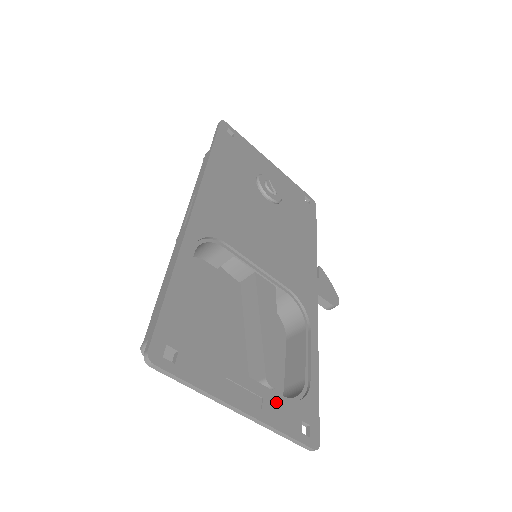
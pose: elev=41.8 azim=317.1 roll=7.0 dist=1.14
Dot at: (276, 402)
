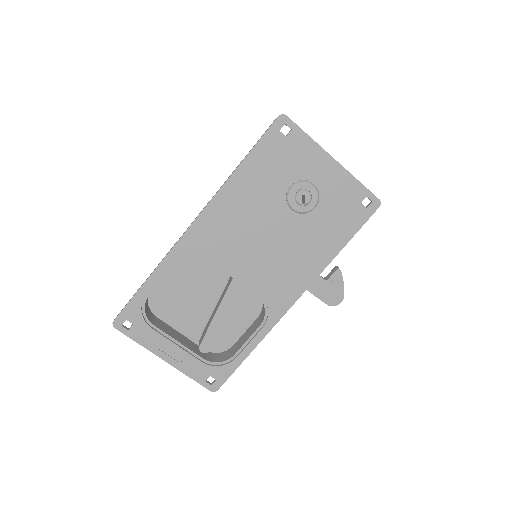
Dot at: (194, 362)
